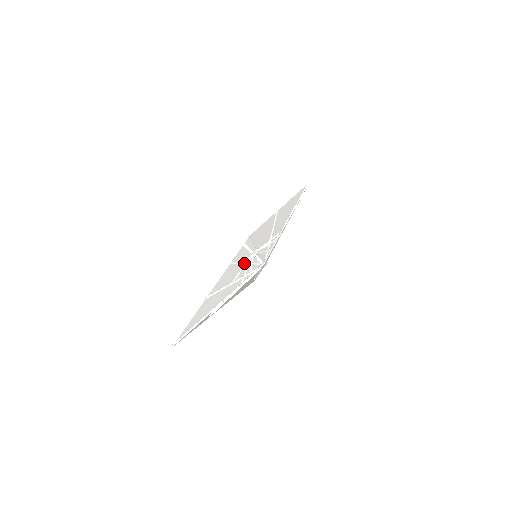
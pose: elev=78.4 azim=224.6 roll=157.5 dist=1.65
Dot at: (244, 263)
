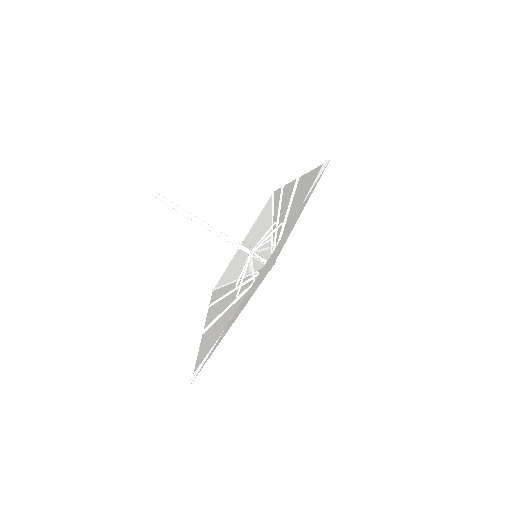
Dot at: (234, 289)
